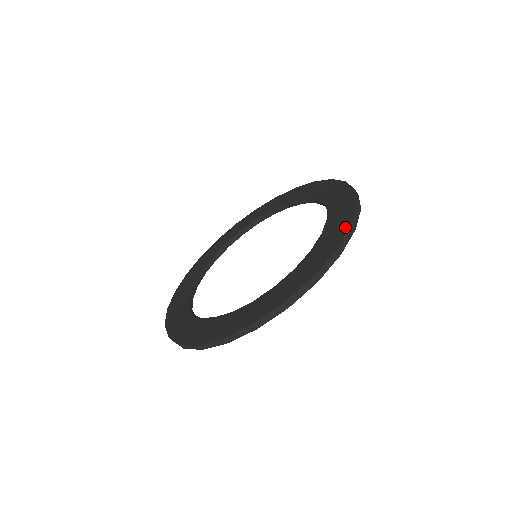
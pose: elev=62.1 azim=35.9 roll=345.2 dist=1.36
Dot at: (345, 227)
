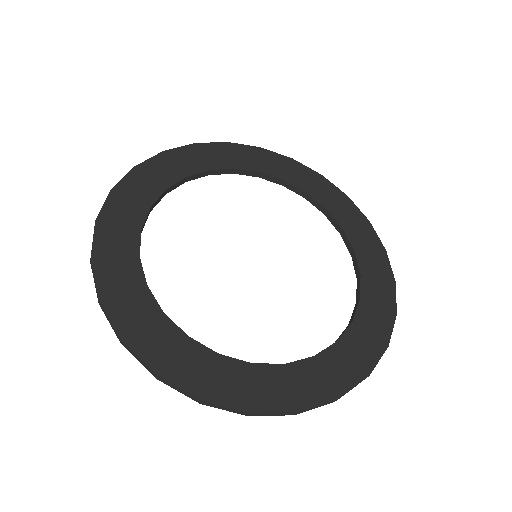
Dot at: (362, 371)
